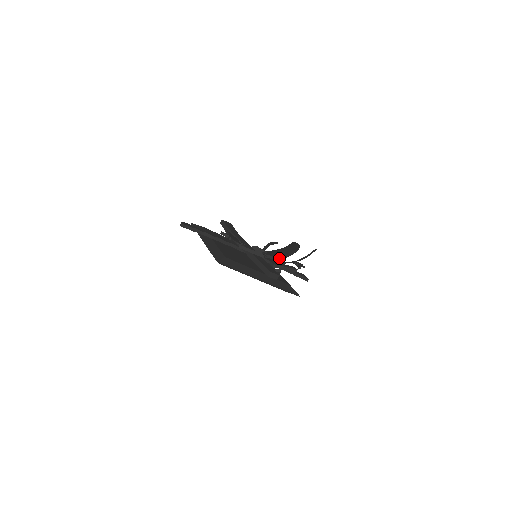
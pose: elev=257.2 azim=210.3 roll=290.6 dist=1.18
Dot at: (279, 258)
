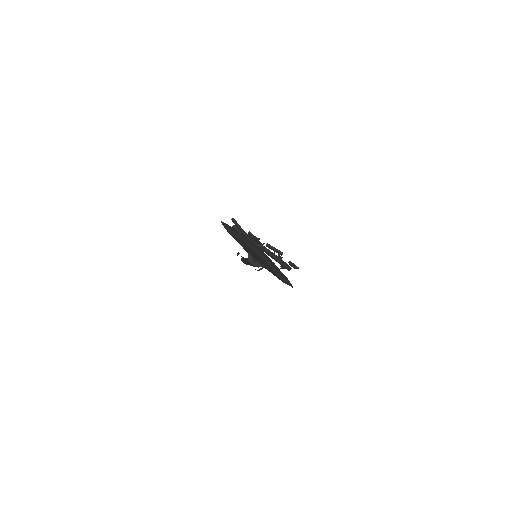
Dot at: occluded
